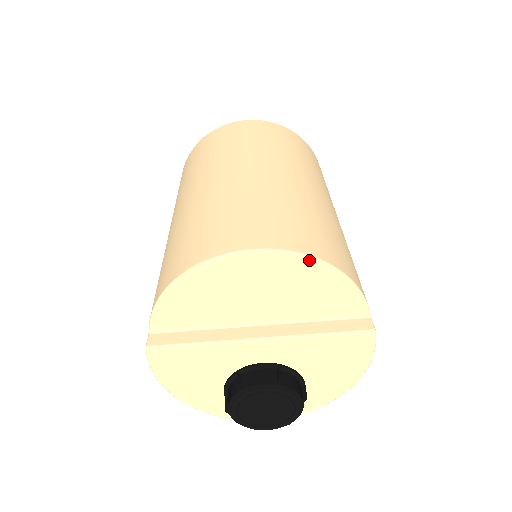
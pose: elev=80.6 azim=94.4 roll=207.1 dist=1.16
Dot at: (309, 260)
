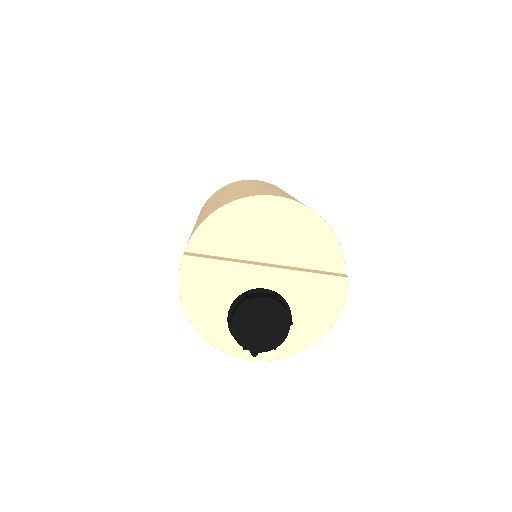
Dot at: (312, 213)
